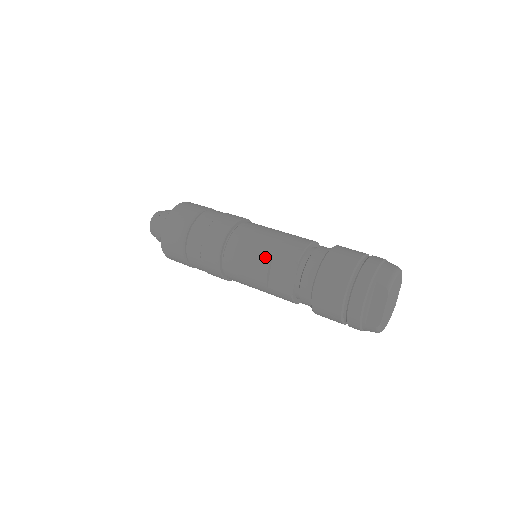
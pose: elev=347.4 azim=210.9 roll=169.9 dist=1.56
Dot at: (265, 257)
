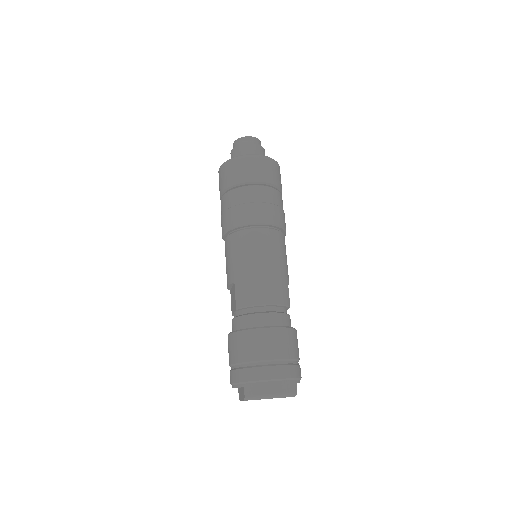
Dot at: (231, 277)
